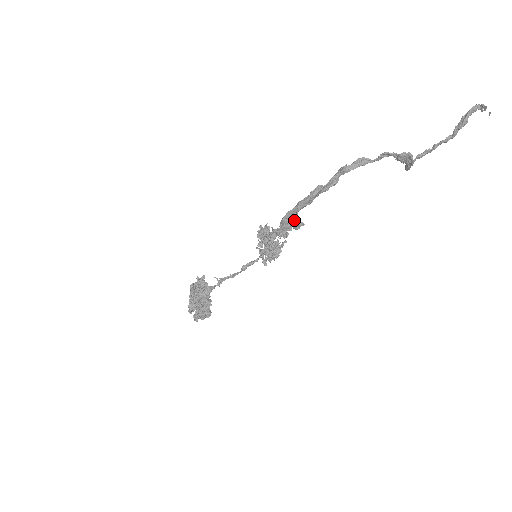
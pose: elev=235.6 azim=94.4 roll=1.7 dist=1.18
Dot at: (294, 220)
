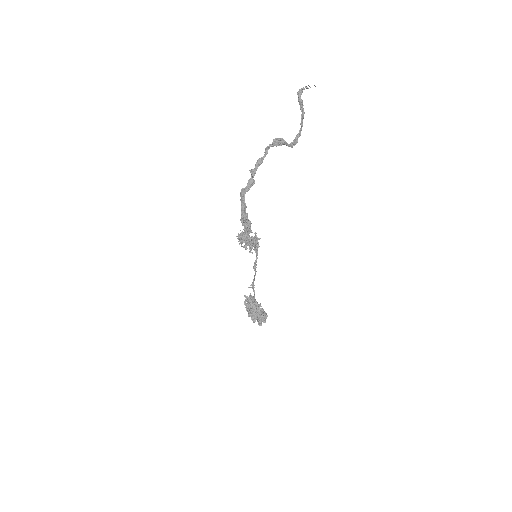
Dot at: (243, 216)
